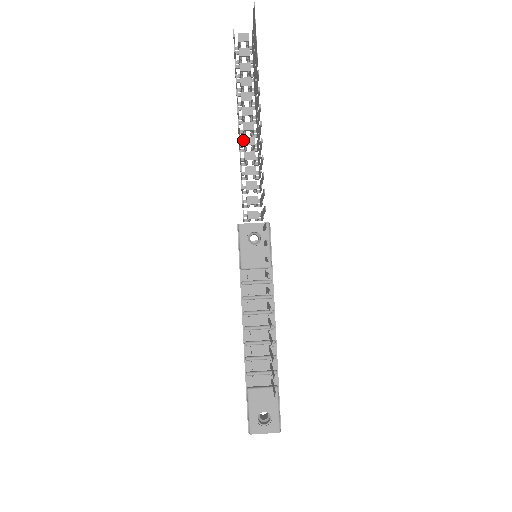
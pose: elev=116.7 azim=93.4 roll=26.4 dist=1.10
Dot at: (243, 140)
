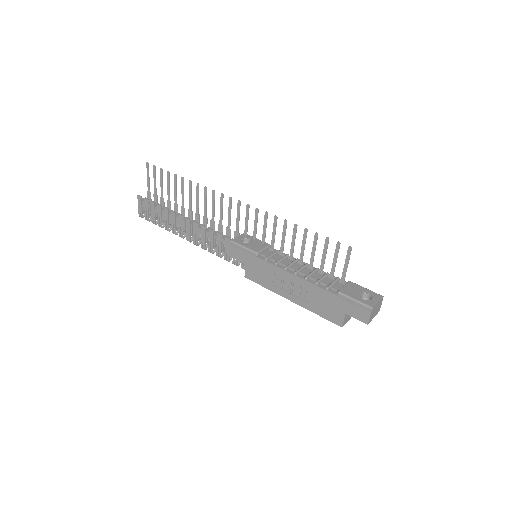
Dot at: (189, 226)
